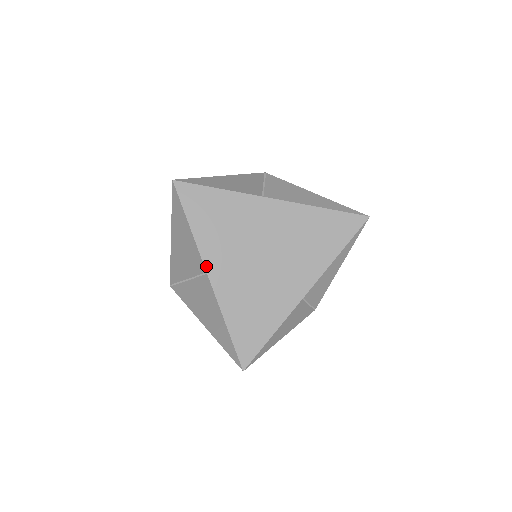
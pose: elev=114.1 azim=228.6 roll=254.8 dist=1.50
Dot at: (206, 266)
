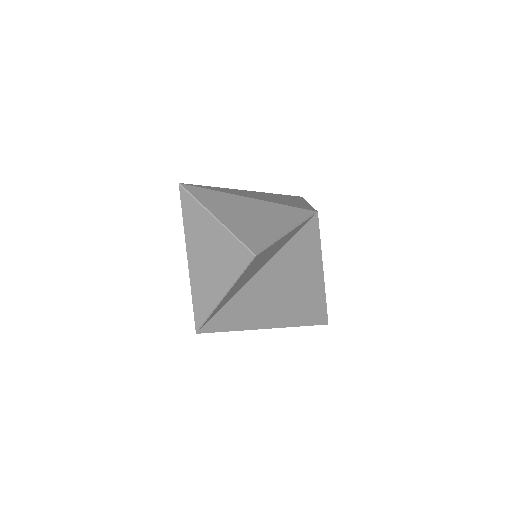
Dot at: (262, 328)
